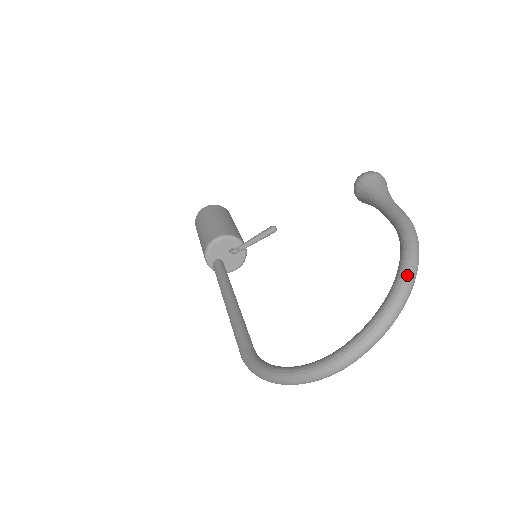
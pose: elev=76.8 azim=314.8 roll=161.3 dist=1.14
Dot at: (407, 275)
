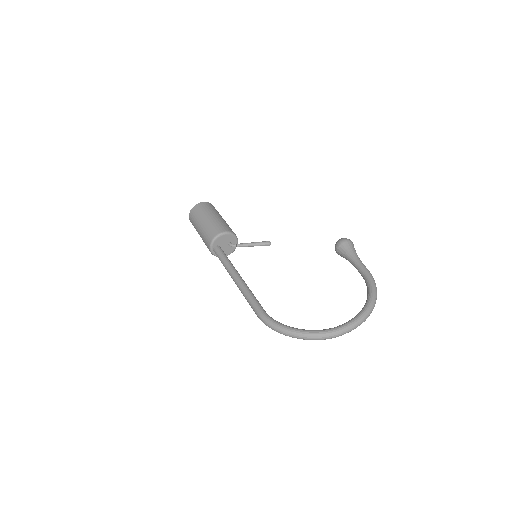
Dot at: (374, 302)
